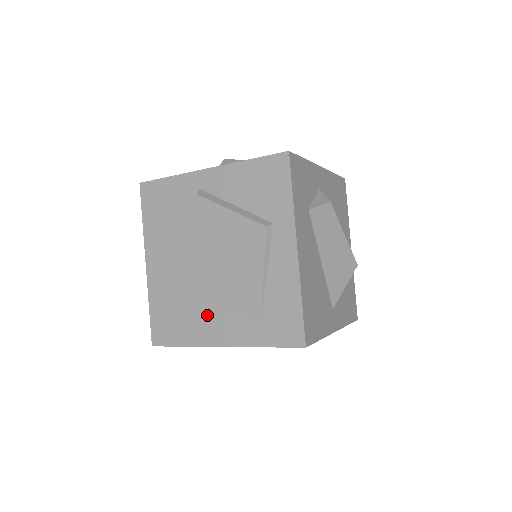
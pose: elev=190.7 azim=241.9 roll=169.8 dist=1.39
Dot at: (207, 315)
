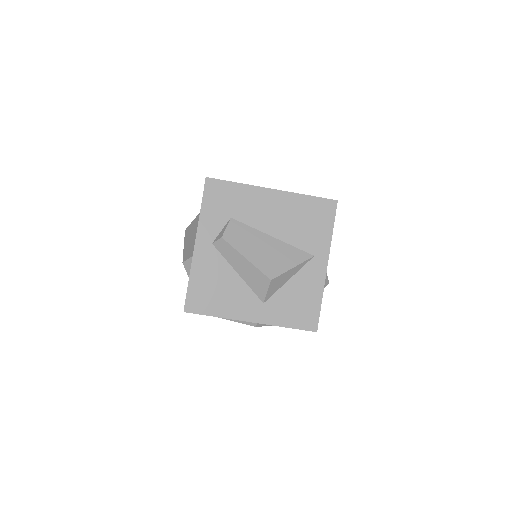
Dot at: occluded
